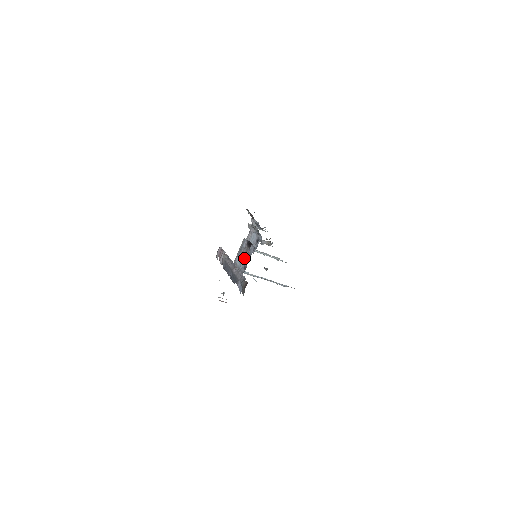
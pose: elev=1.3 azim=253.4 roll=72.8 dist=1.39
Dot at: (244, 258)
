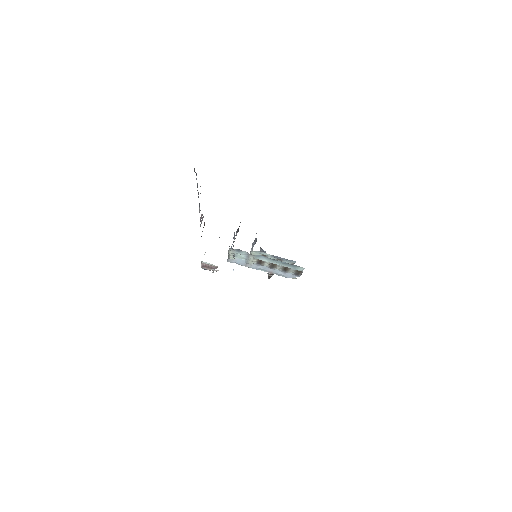
Dot at: (234, 238)
